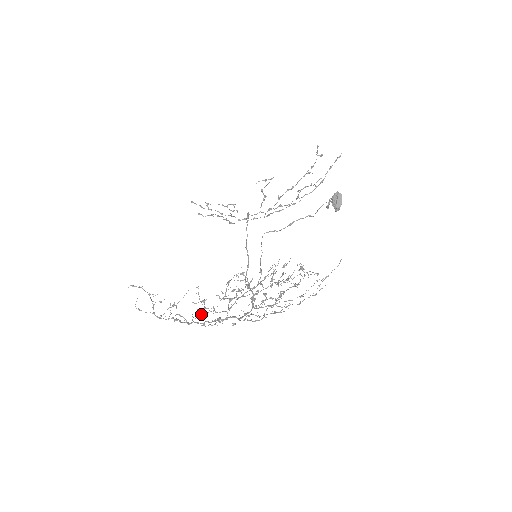
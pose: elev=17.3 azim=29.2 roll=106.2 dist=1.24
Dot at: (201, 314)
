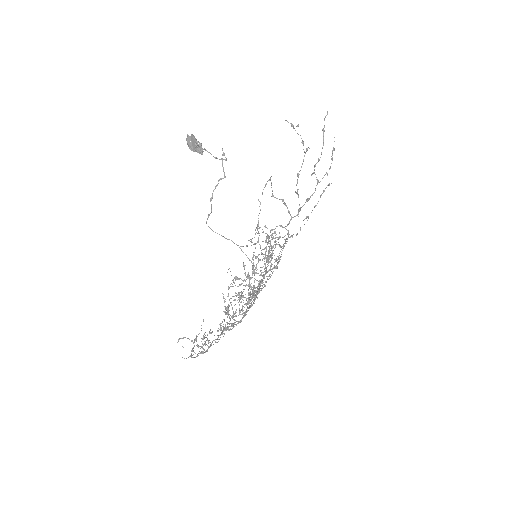
Dot at: (205, 335)
